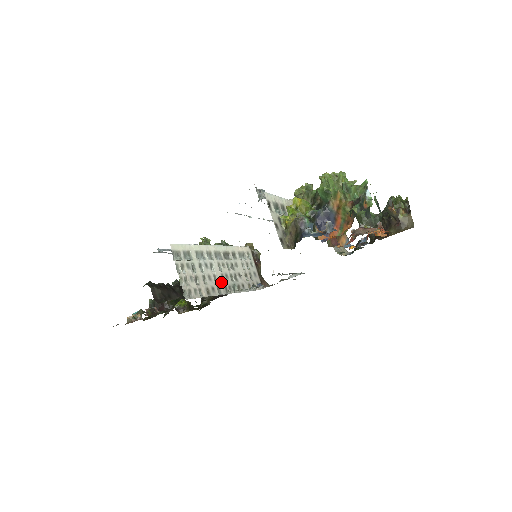
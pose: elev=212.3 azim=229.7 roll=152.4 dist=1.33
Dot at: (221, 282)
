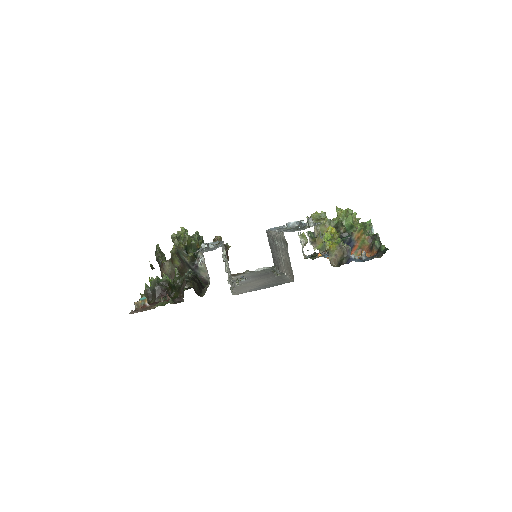
Dot at: occluded
